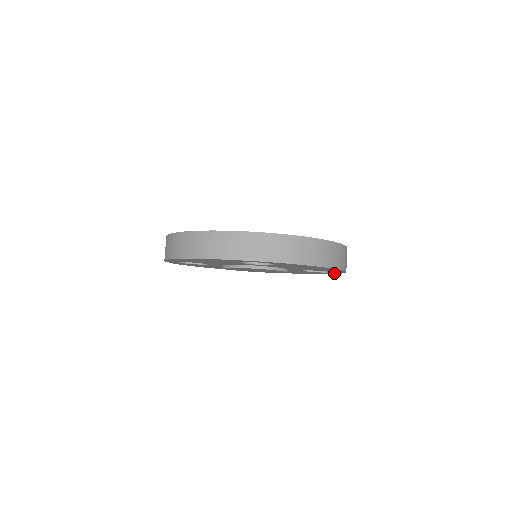
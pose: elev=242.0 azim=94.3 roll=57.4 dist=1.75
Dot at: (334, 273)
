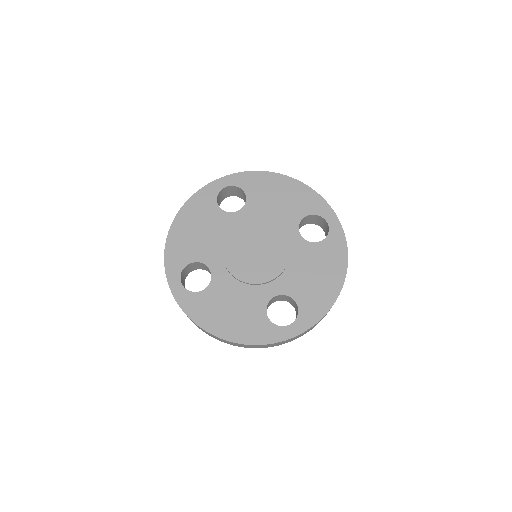
Dot at: (339, 234)
